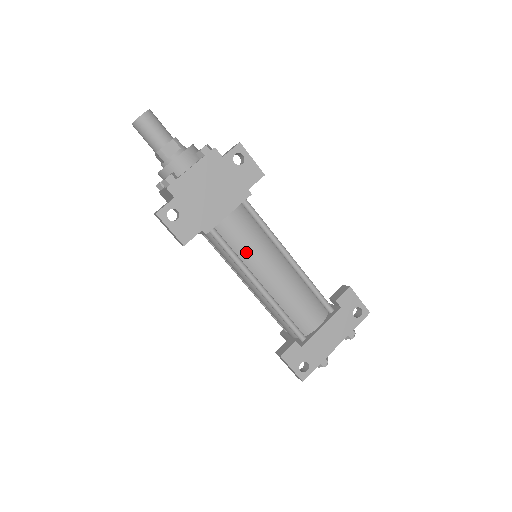
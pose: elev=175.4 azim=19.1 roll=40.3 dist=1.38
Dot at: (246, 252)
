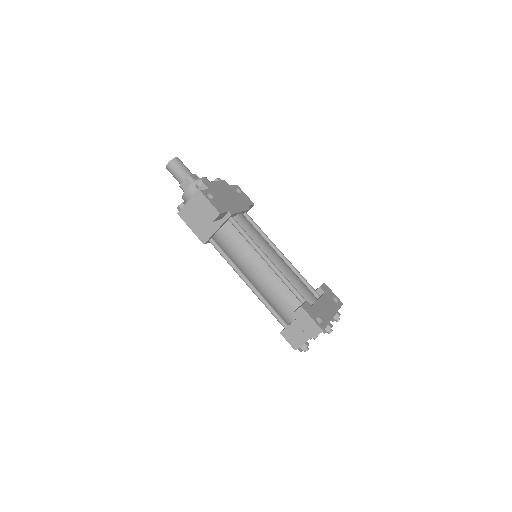
Dot at: (255, 238)
